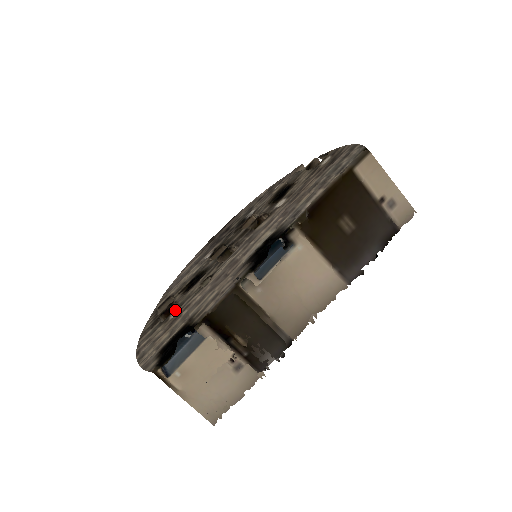
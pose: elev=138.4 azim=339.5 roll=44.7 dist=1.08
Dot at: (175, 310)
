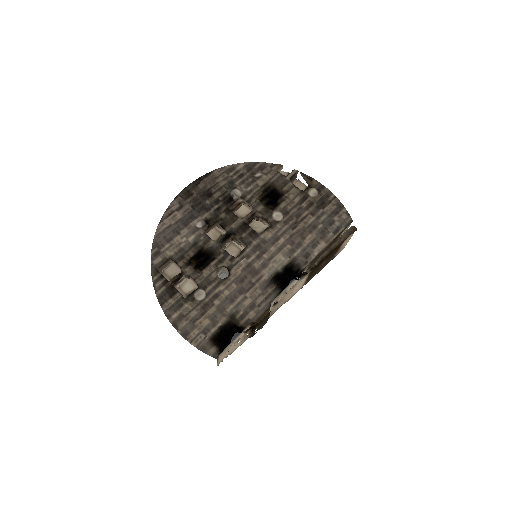
Dot at: (198, 290)
